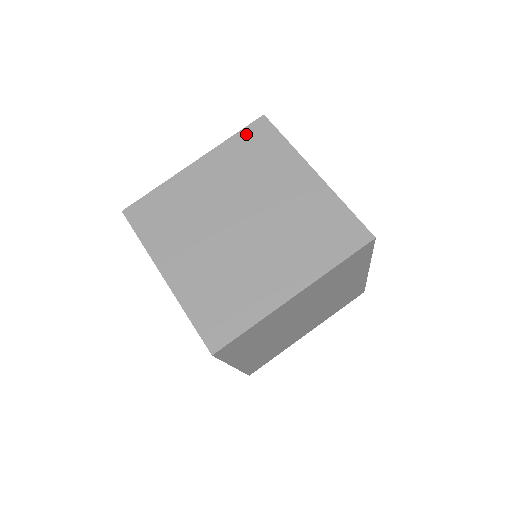
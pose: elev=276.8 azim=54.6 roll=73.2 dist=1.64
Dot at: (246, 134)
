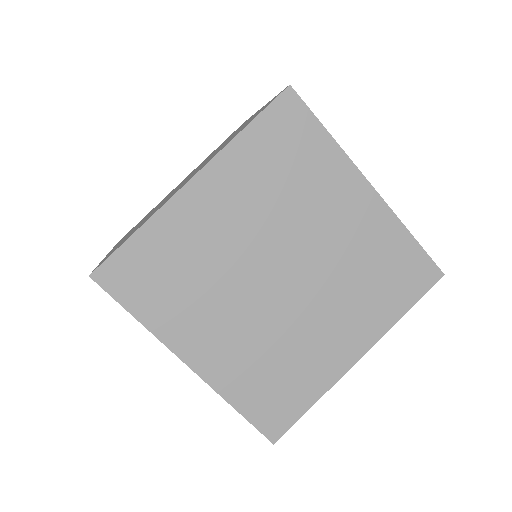
Dot at: occluded
